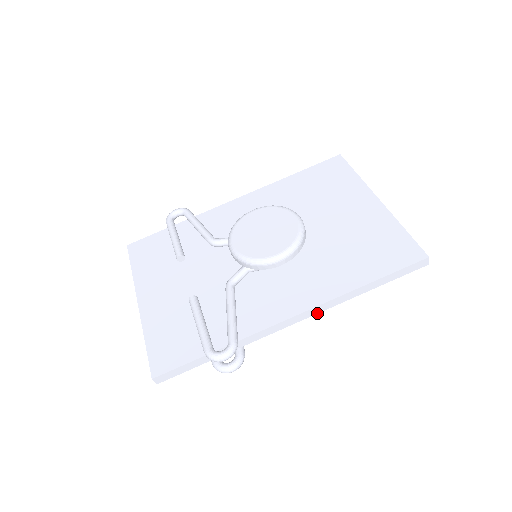
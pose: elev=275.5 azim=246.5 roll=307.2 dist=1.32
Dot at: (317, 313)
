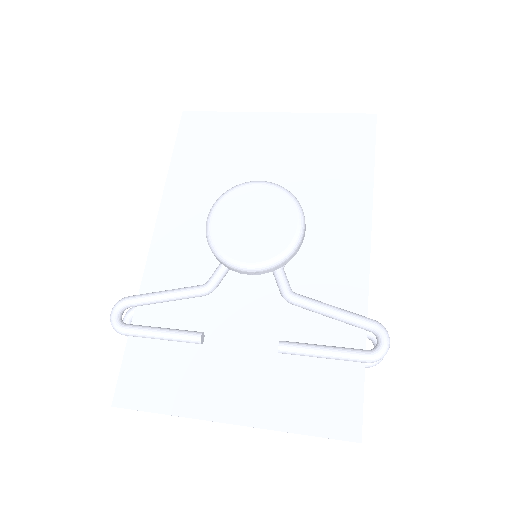
Dot at: occluded
